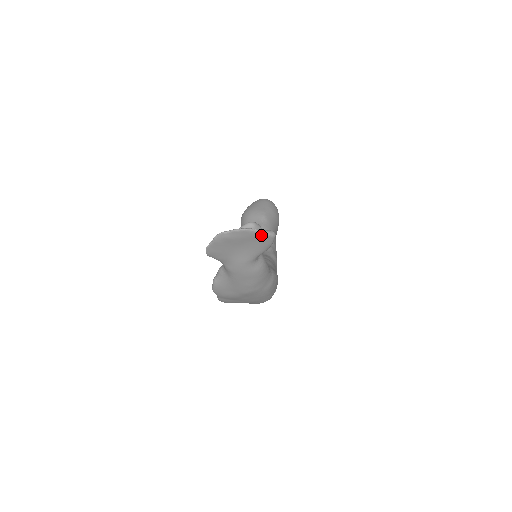
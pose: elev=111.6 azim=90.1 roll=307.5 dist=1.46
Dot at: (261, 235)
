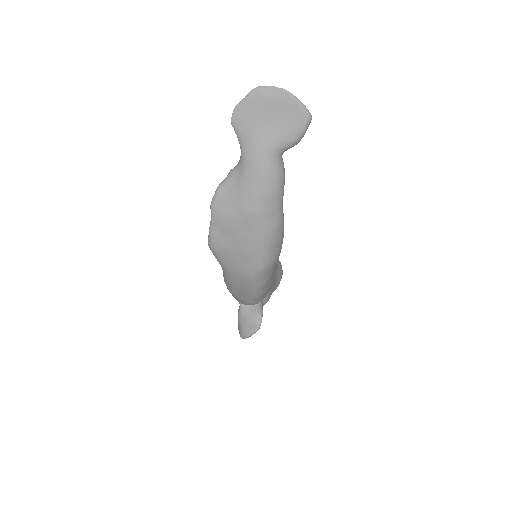
Dot at: (298, 107)
